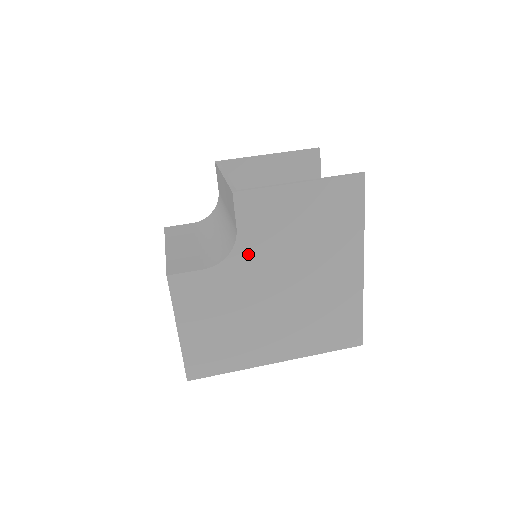
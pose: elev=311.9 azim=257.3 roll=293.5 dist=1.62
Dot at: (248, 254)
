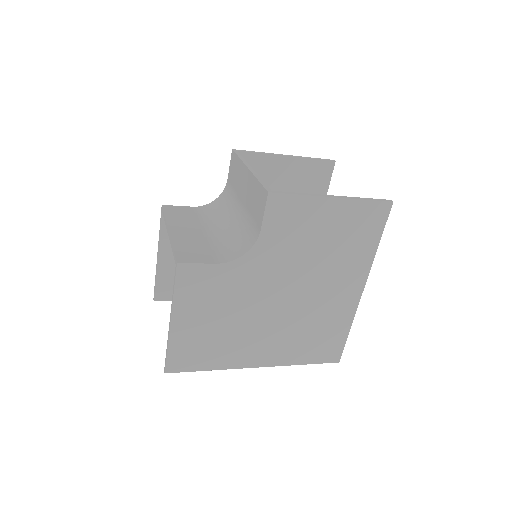
Dot at: (264, 257)
